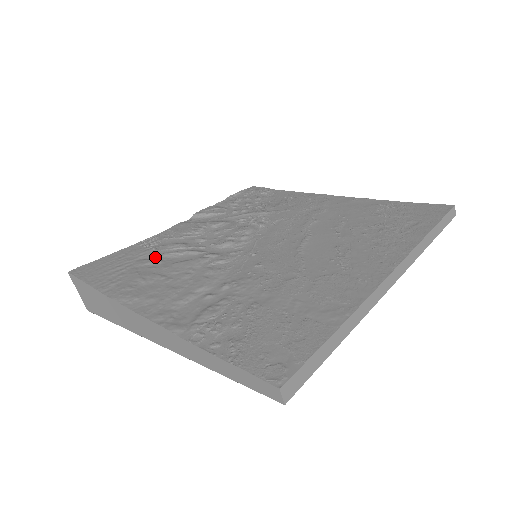
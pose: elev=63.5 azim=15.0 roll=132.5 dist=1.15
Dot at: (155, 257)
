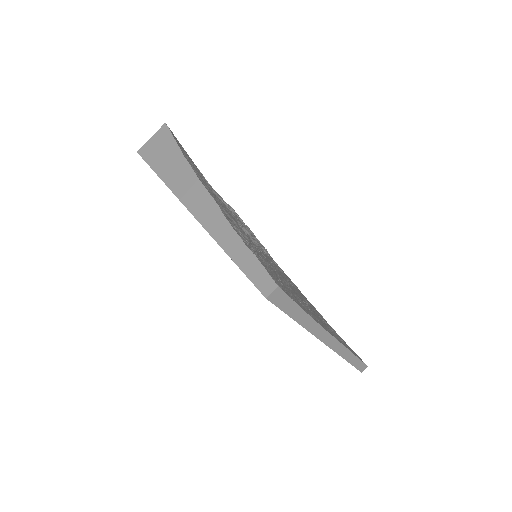
Dot at: occluded
